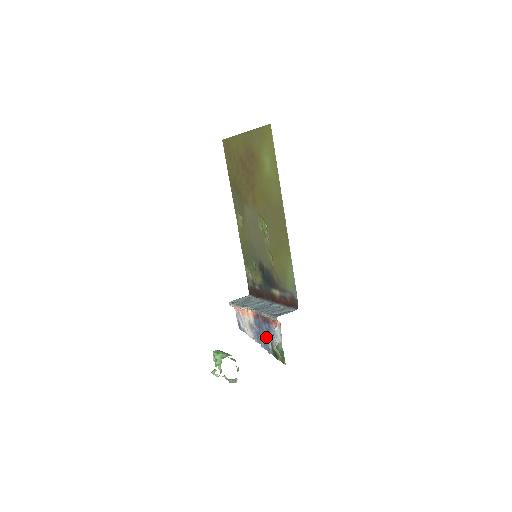
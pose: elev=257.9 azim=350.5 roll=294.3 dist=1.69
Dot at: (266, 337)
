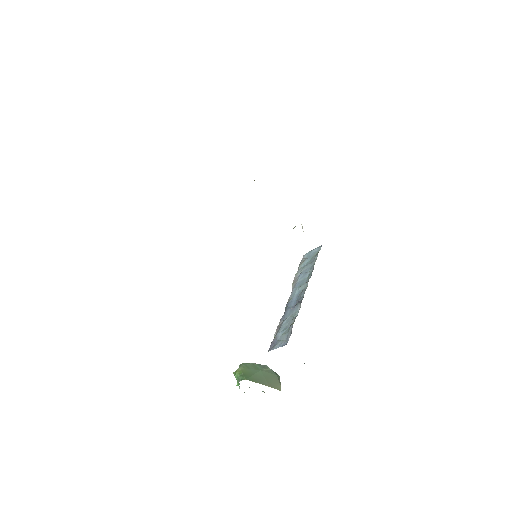
Dot at: occluded
